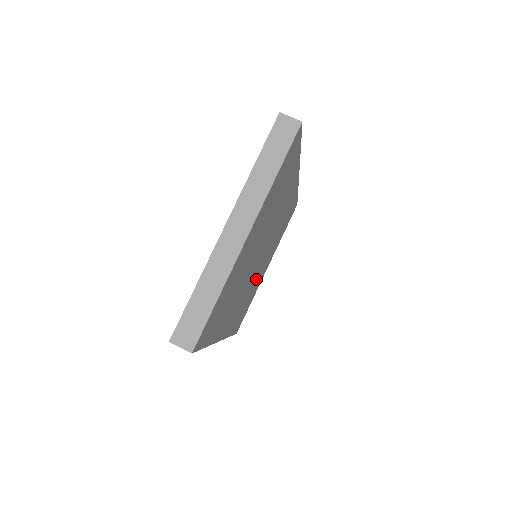
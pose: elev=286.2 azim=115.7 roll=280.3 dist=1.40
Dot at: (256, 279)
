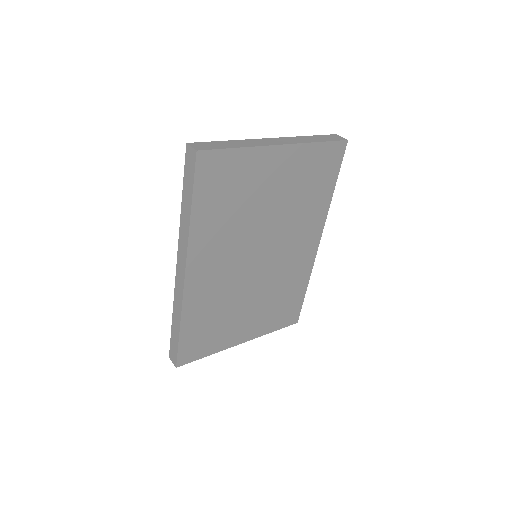
Dot at: (236, 306)
